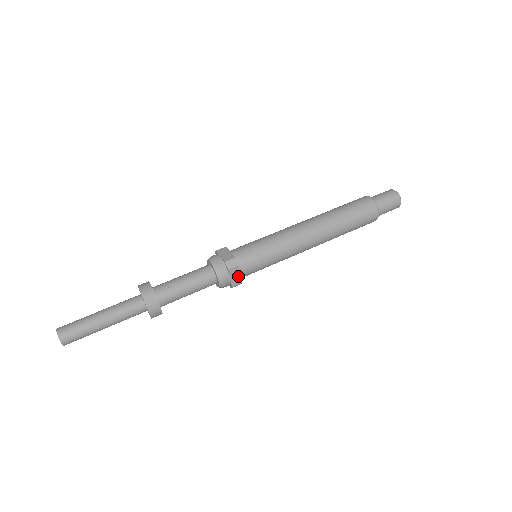
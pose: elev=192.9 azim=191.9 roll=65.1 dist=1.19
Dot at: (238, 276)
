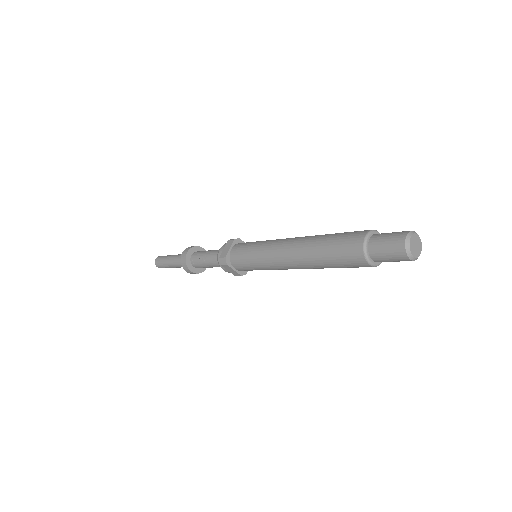
Dot at: (234, 271)
